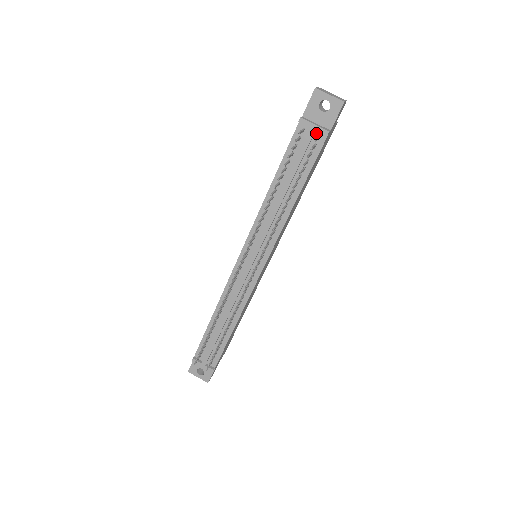
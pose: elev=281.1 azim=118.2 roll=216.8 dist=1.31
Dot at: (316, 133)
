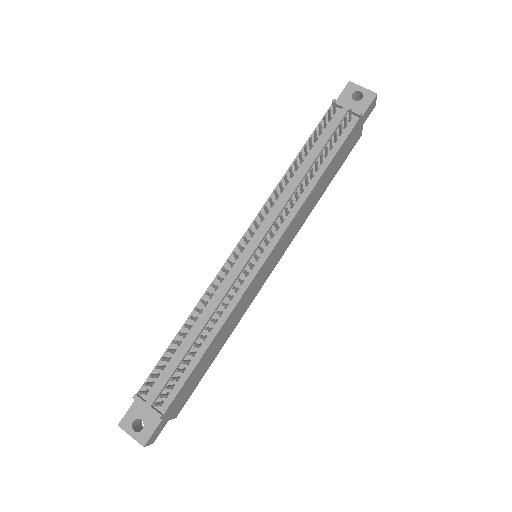
Dot at: (348, 115)
